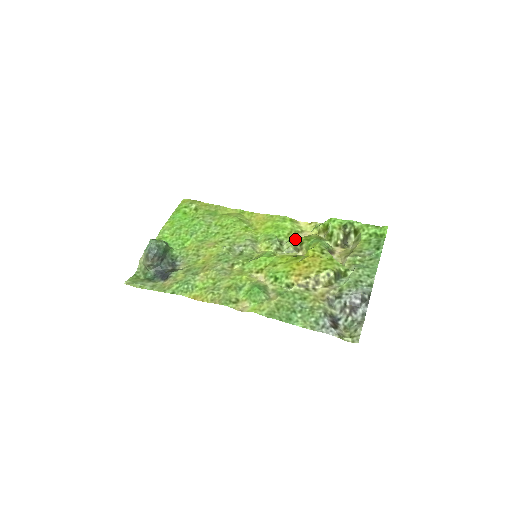
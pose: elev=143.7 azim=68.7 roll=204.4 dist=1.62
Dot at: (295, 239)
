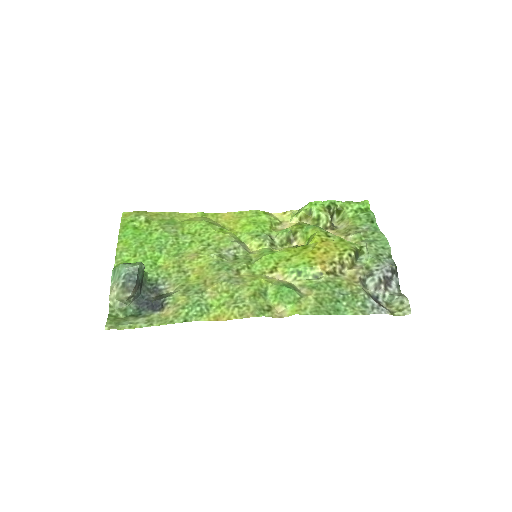
Dot at: (285, 230)
